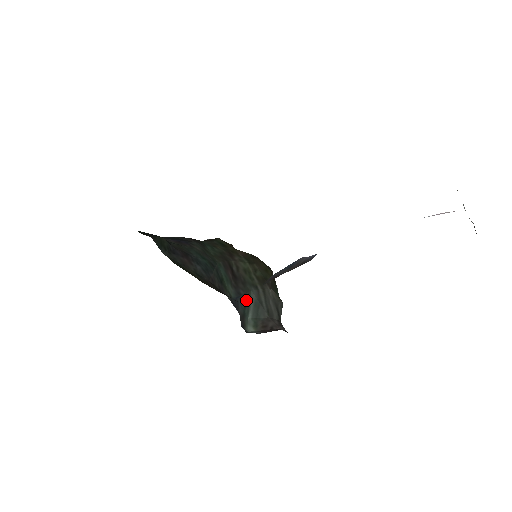
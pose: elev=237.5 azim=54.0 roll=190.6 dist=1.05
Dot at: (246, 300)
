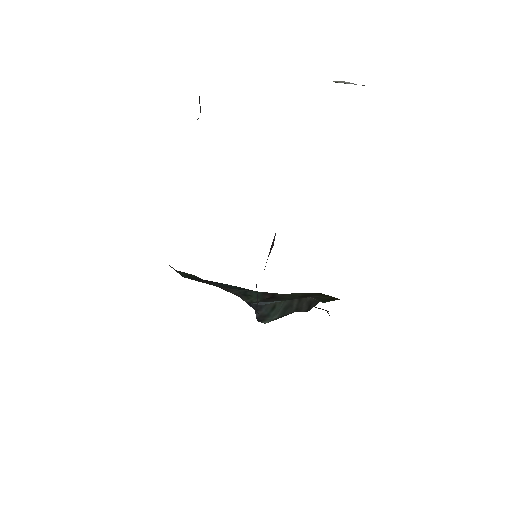
Dot at: (275, 307)
